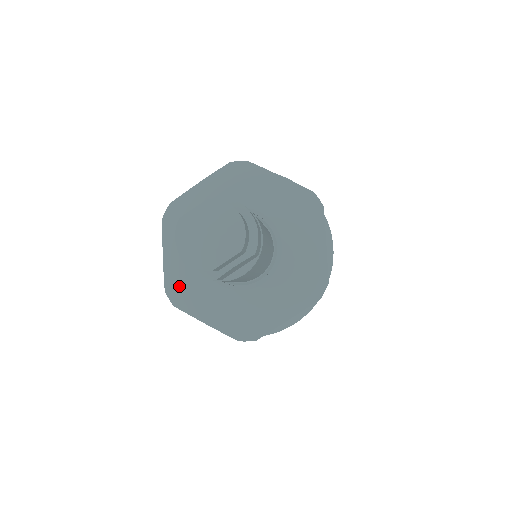
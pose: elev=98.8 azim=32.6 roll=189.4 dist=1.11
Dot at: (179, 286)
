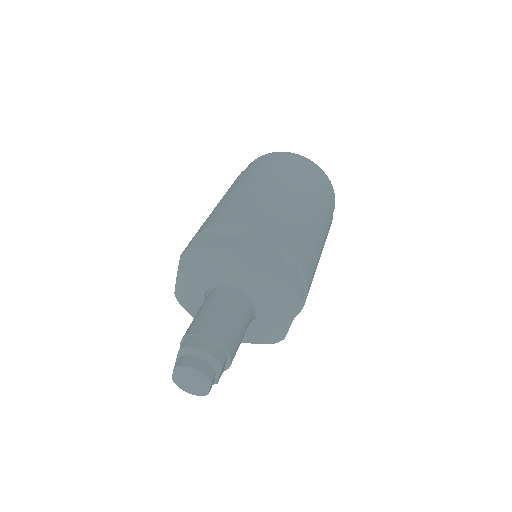
Dot at: occluded
